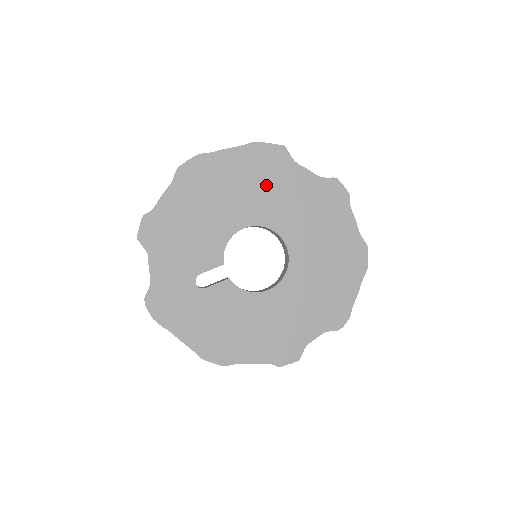
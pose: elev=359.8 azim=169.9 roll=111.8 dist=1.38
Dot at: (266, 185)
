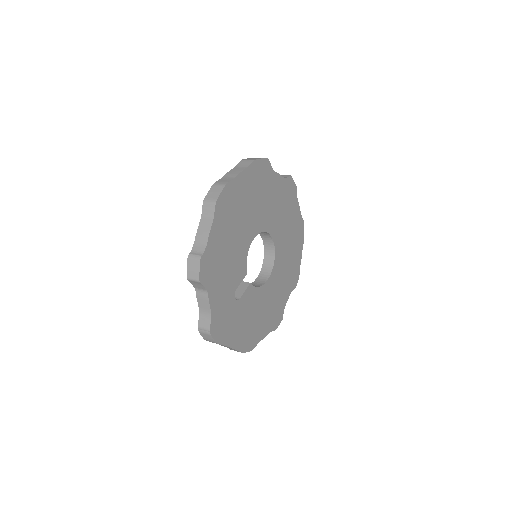
Dot at: (262, 196)
